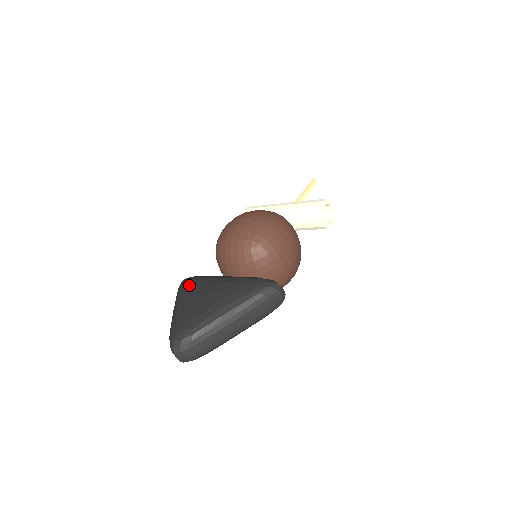
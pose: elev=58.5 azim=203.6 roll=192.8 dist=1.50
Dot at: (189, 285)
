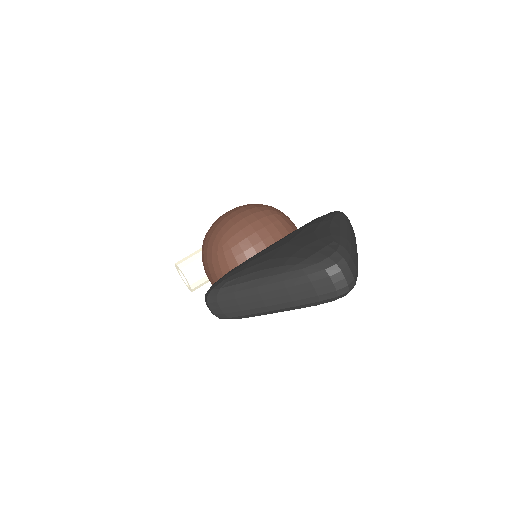
Dot at: (238, 269)
